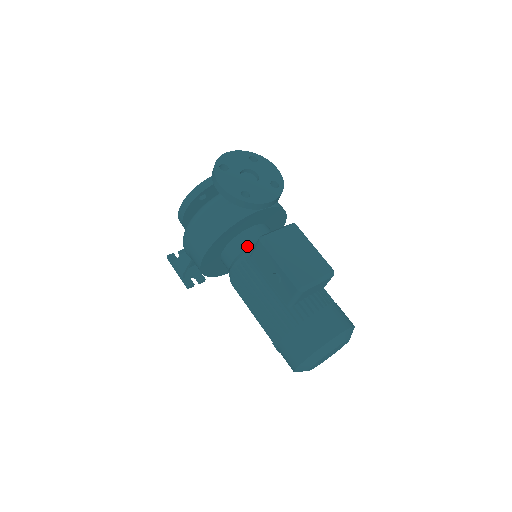
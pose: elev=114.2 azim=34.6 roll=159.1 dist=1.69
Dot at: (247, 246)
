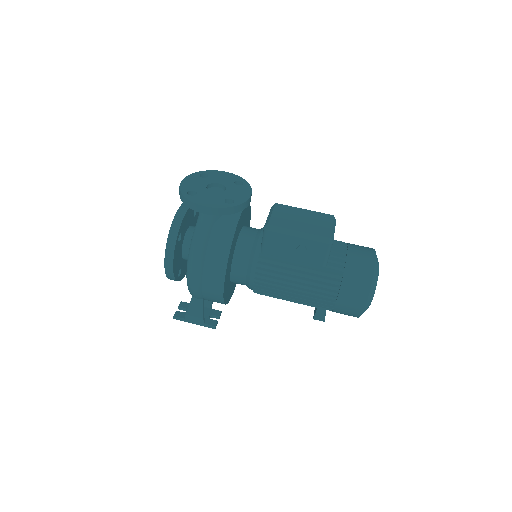
Dot at: (251, 248)
